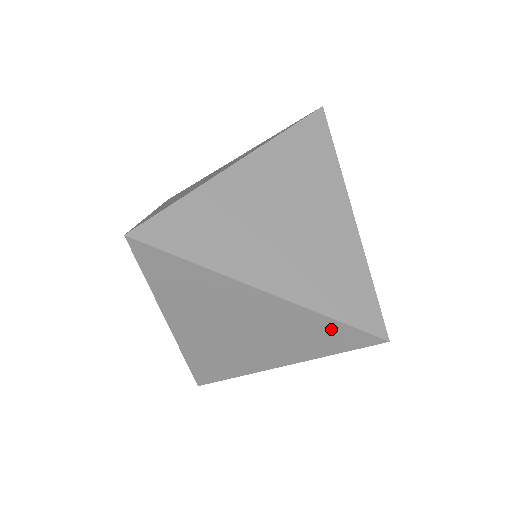
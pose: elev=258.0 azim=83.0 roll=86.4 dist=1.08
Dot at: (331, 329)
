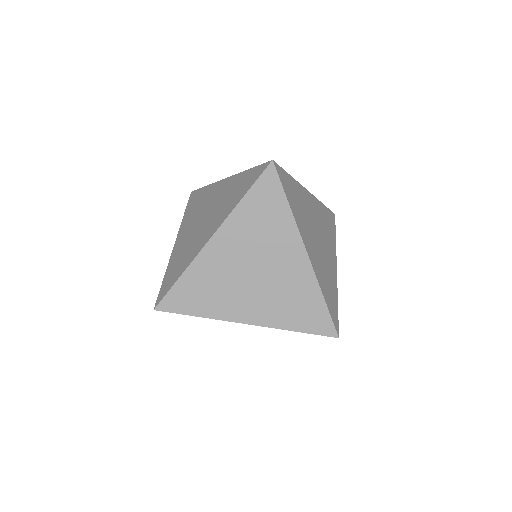
Dot at: occluded
